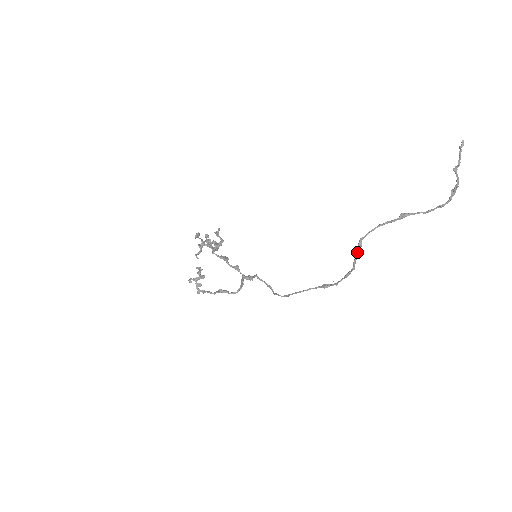
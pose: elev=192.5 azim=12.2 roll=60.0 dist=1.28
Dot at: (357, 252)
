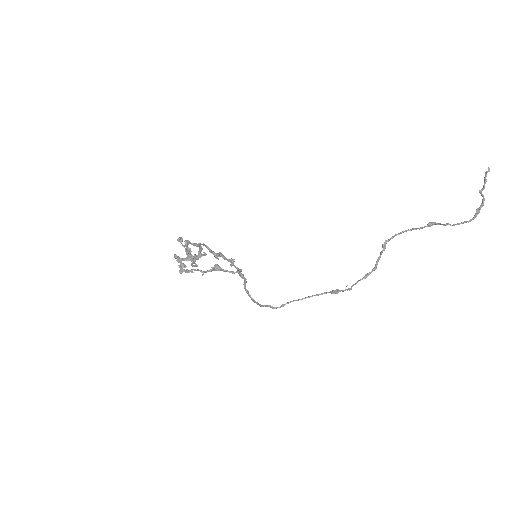
Dot at: (381, 252)
